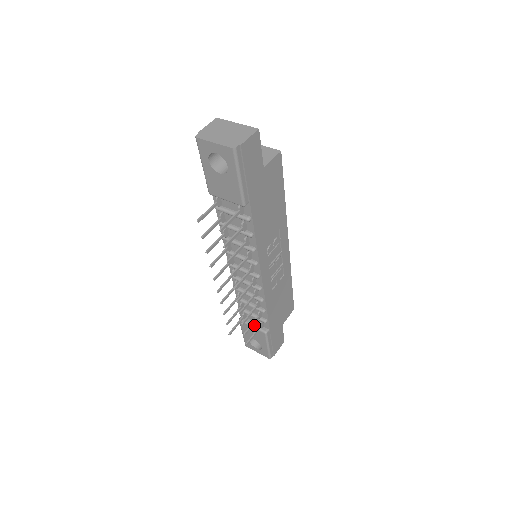
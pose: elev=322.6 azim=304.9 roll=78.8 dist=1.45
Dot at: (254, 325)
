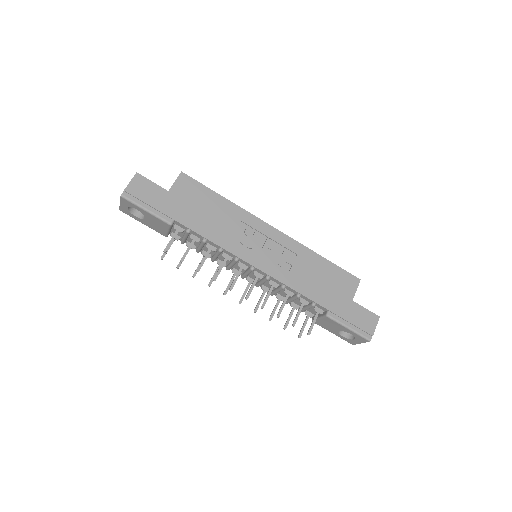
Dot at: (319, 316)
